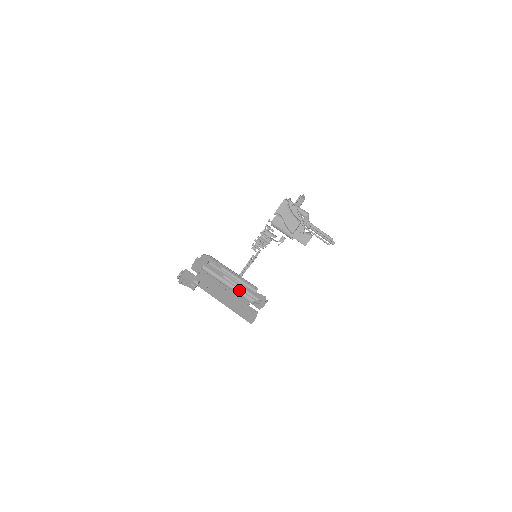
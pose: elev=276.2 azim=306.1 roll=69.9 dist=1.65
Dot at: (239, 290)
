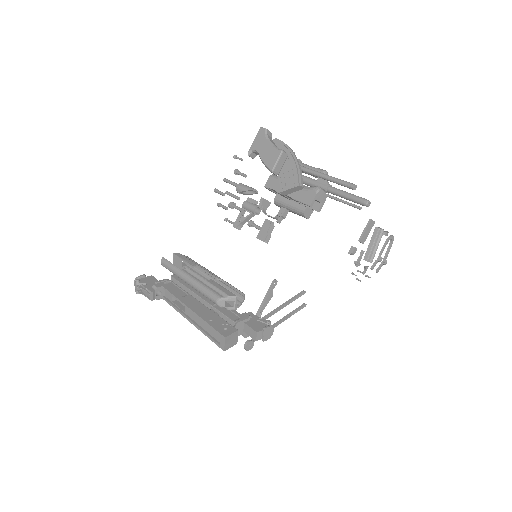
Dot at: (201, 284)
